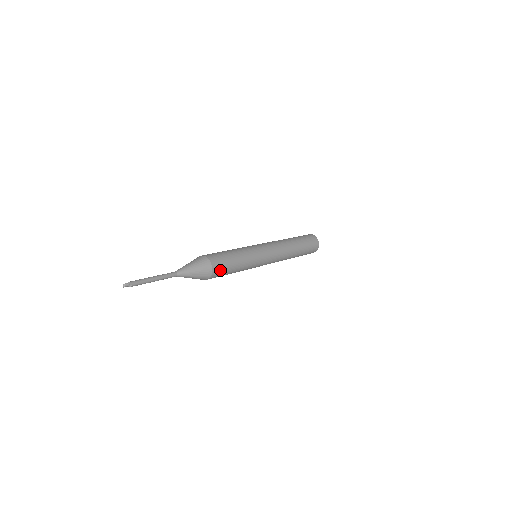
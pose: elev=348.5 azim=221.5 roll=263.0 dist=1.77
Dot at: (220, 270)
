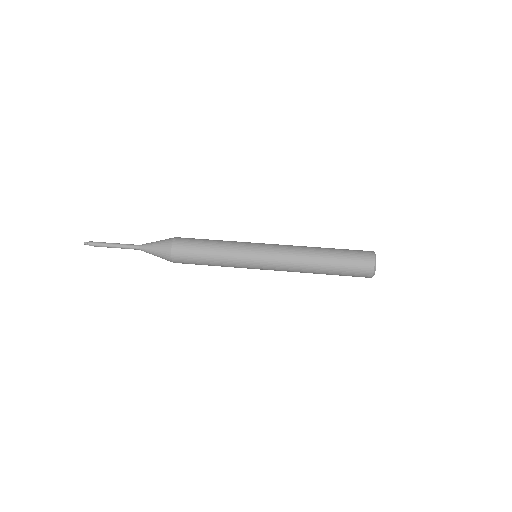
Dot at: (183, 258)
